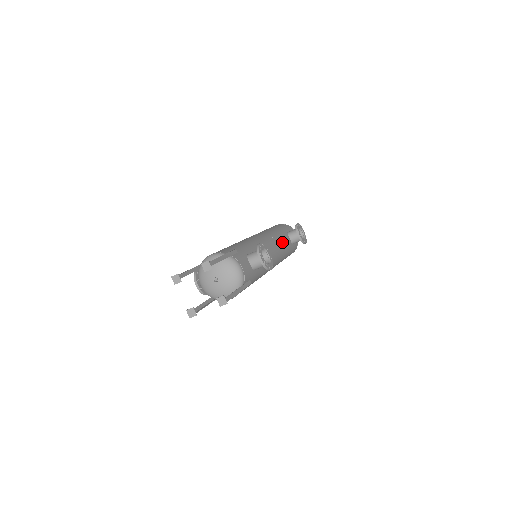
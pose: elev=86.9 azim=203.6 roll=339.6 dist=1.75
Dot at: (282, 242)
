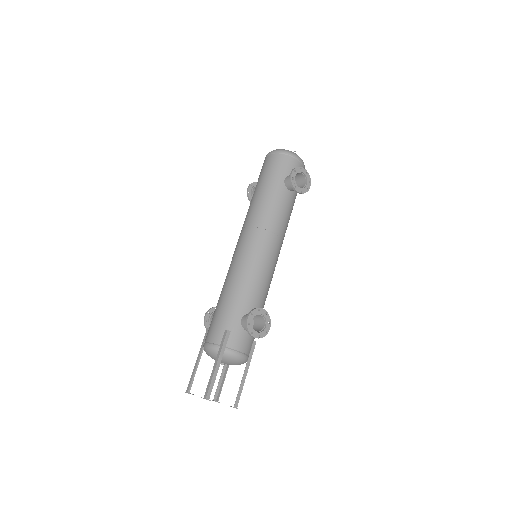
Dot at: (279, 218)
